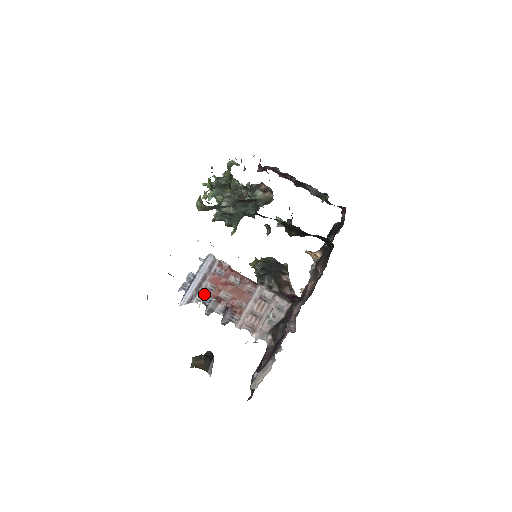
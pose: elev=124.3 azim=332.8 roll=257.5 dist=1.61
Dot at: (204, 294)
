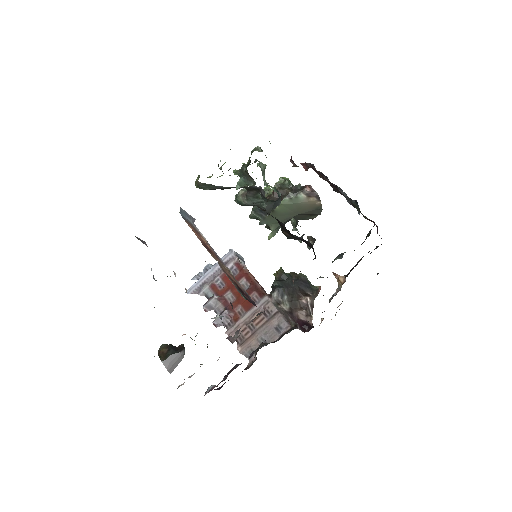
Dot at: (212, 289)
